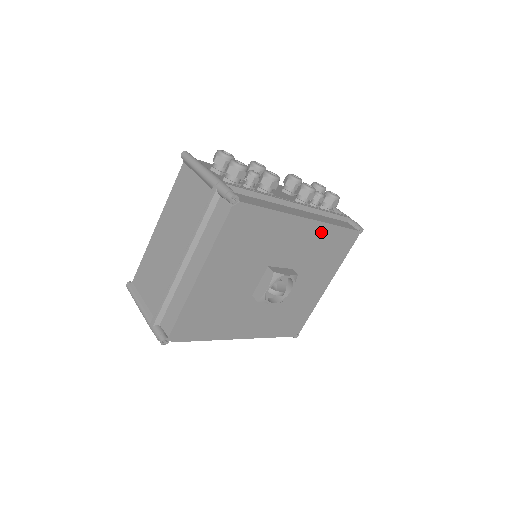
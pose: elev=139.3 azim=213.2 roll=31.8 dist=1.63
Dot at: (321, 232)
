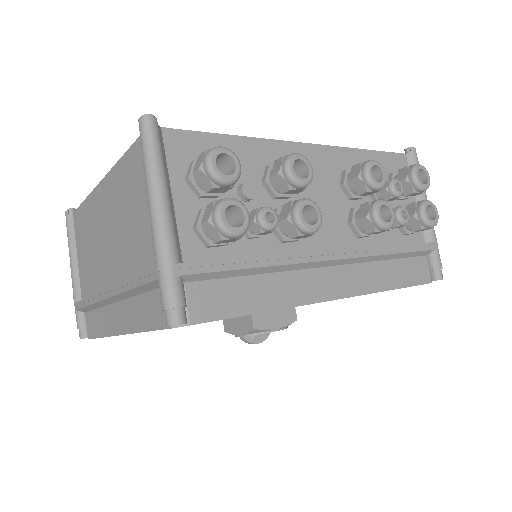
Dot at: occluded
